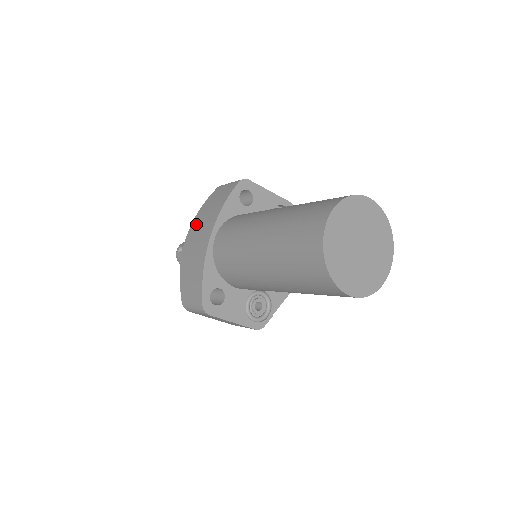
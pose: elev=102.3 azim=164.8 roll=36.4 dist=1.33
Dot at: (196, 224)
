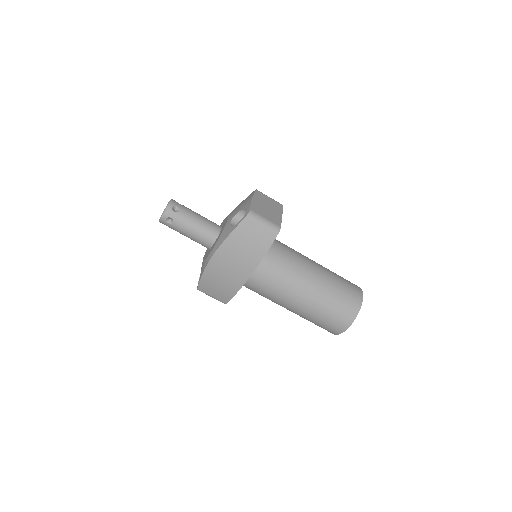
Dot at: (228, 253)
